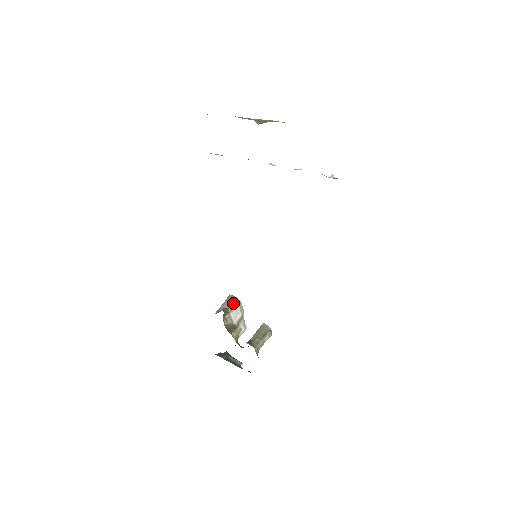
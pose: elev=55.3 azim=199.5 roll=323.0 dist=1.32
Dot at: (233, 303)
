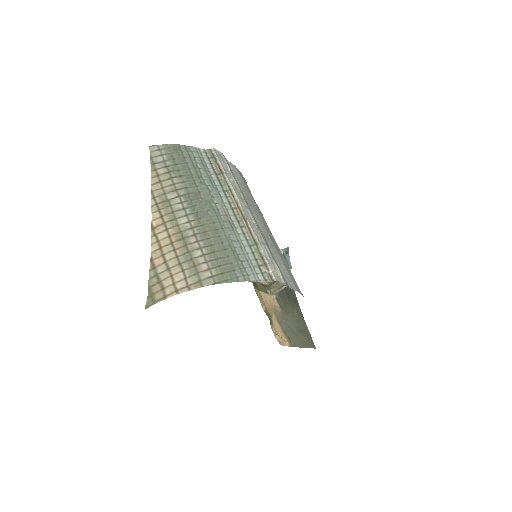
Dot at: occluded
